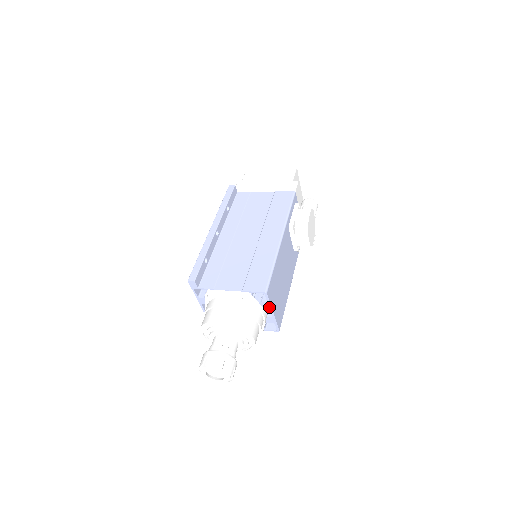
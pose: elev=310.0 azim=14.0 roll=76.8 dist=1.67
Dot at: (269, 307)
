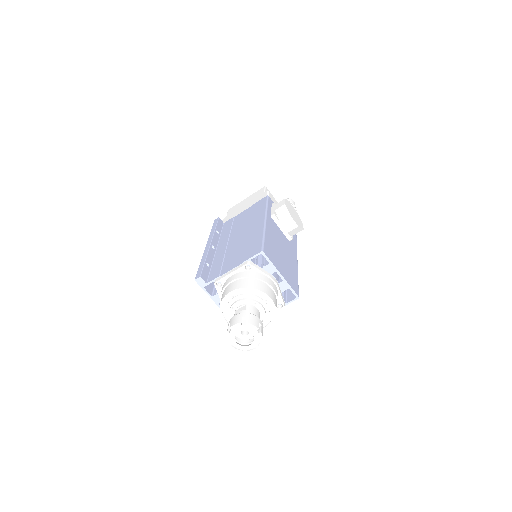
Dot at: (274, 269)
